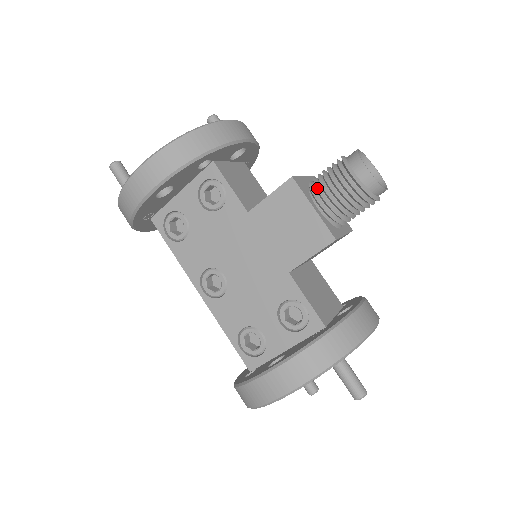
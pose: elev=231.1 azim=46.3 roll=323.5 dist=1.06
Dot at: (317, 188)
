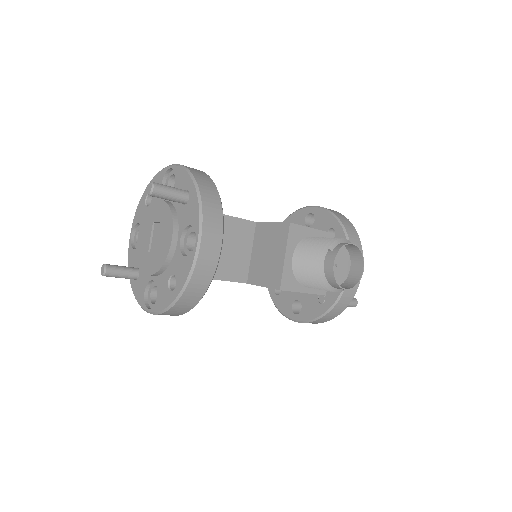
Dot at: (302, 282)
